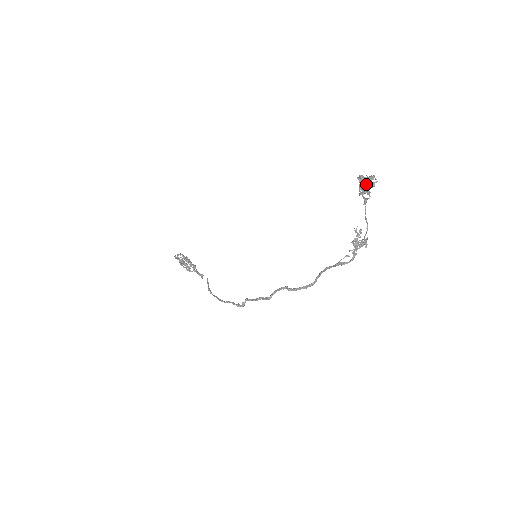
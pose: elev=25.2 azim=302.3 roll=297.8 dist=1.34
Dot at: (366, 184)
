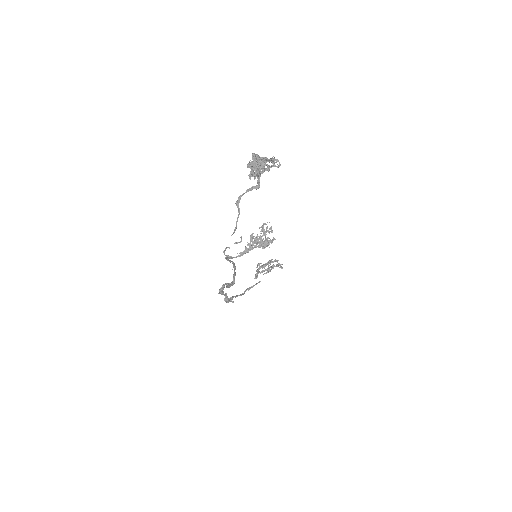
Dot at: (253, 164)
